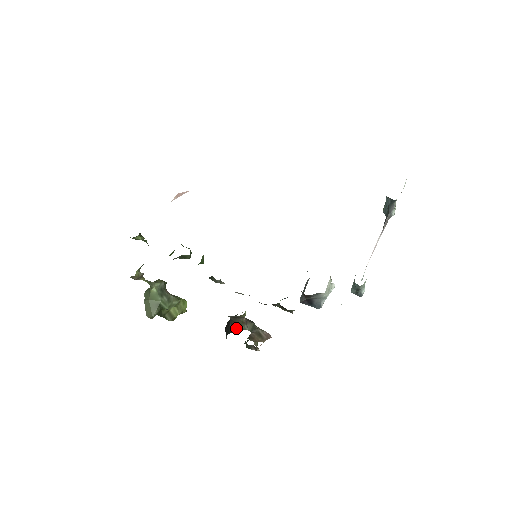
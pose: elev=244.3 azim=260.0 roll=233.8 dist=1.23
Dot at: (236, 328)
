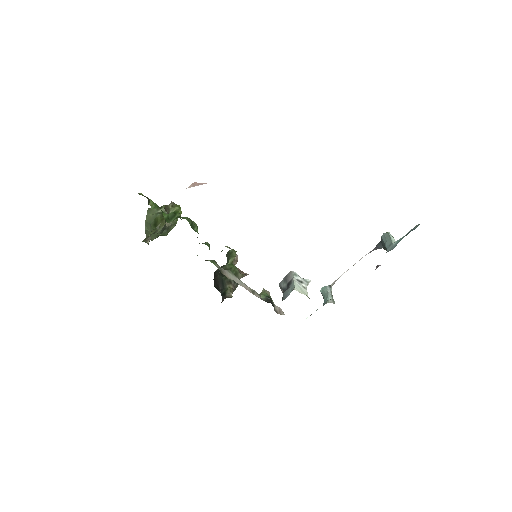
Dot at: occluded
